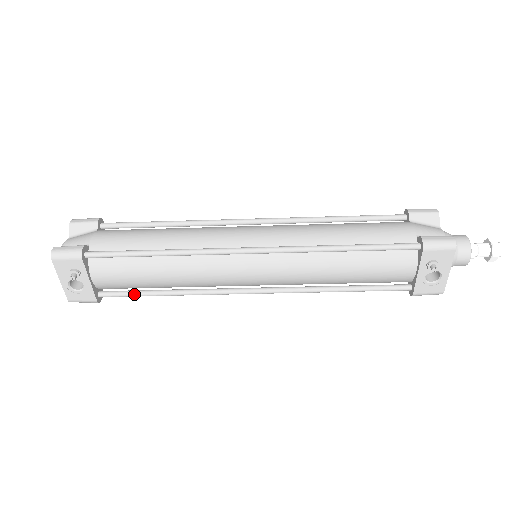
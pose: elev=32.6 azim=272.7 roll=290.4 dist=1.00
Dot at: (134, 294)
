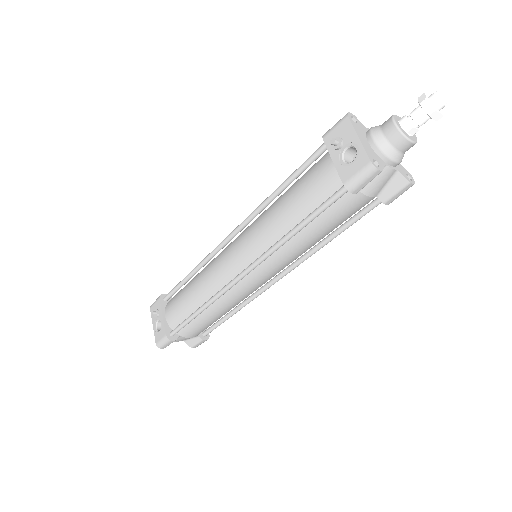
Dot at: (184, 321)
